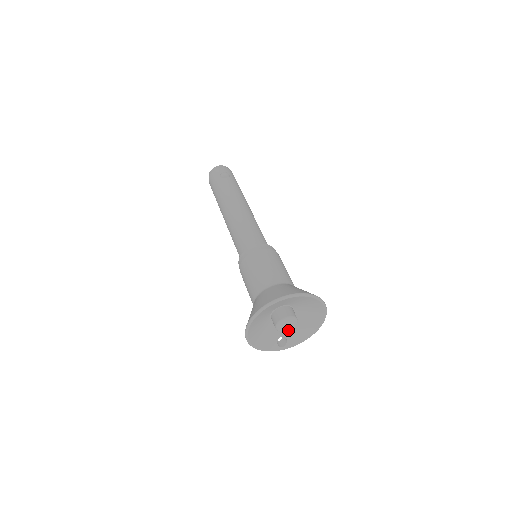
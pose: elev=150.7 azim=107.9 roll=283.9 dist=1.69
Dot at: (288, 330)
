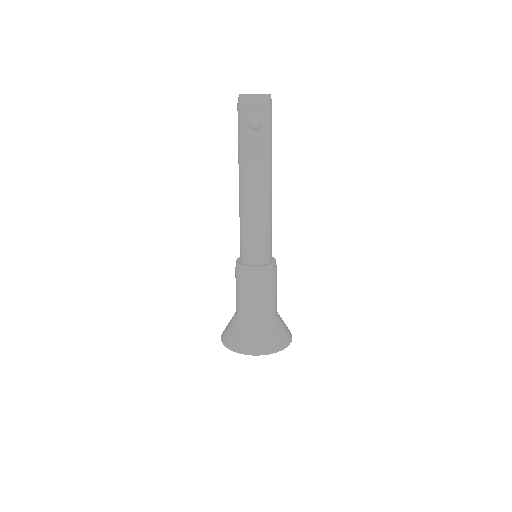
Dot at: occluded
